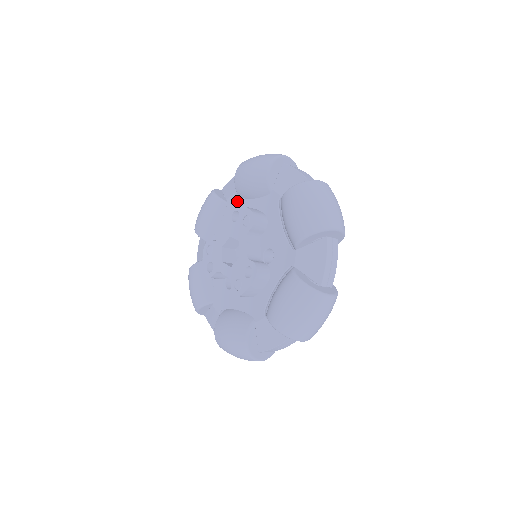
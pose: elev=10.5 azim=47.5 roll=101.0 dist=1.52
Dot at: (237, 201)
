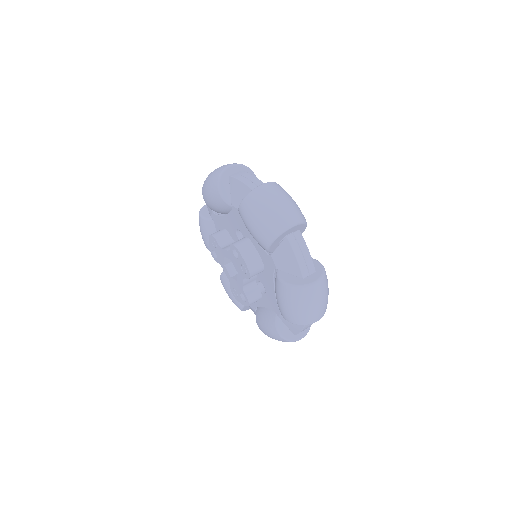
Dot at: (241, 221)
